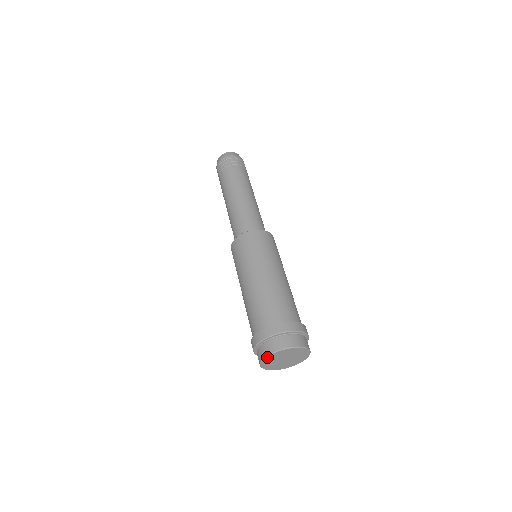
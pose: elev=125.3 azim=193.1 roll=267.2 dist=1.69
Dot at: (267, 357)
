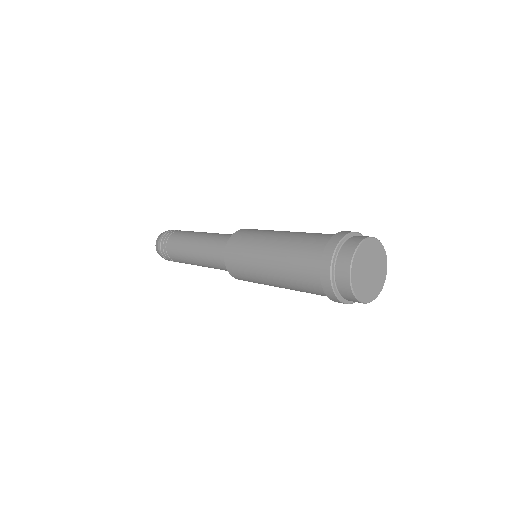
Dot at: (351, 271)
